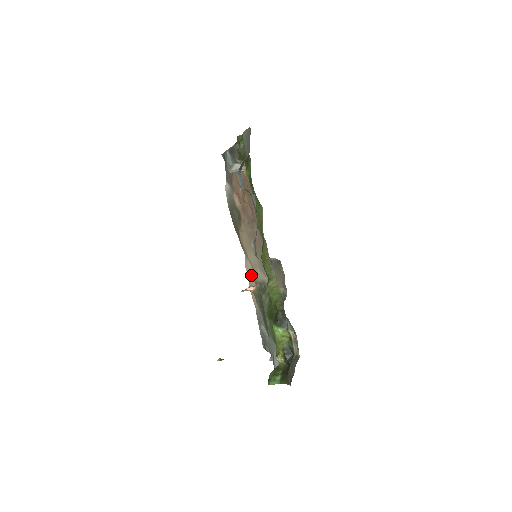
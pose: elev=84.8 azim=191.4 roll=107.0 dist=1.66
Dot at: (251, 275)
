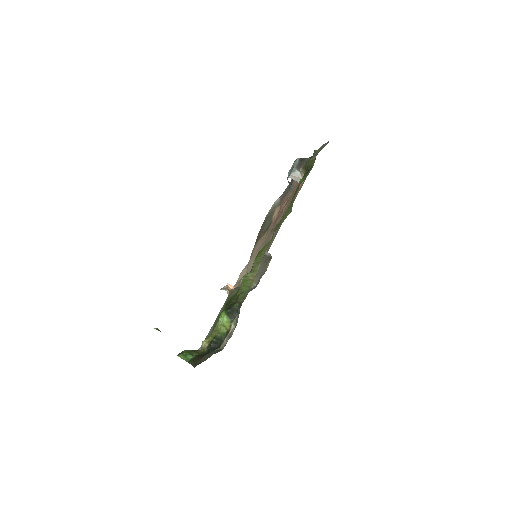
Dot at: occluded
